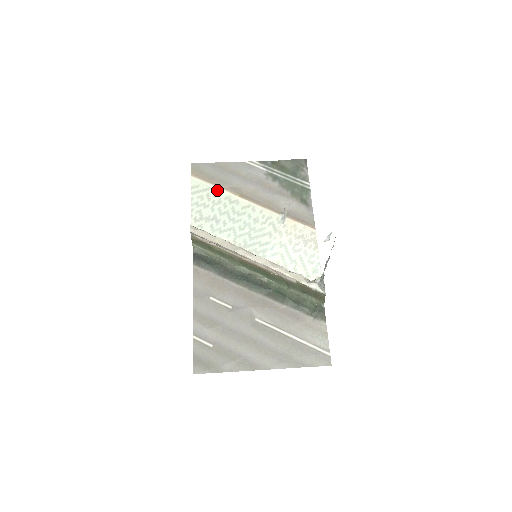
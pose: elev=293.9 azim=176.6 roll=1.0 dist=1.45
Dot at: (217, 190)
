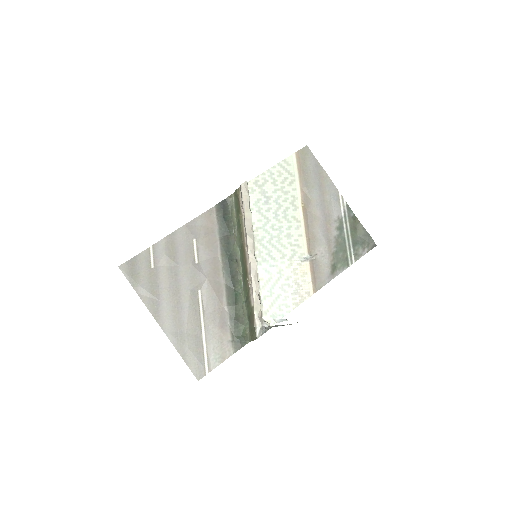
Dot at: (296, 184)
